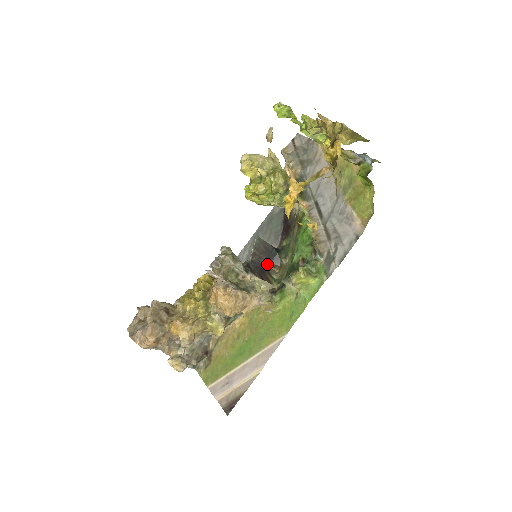
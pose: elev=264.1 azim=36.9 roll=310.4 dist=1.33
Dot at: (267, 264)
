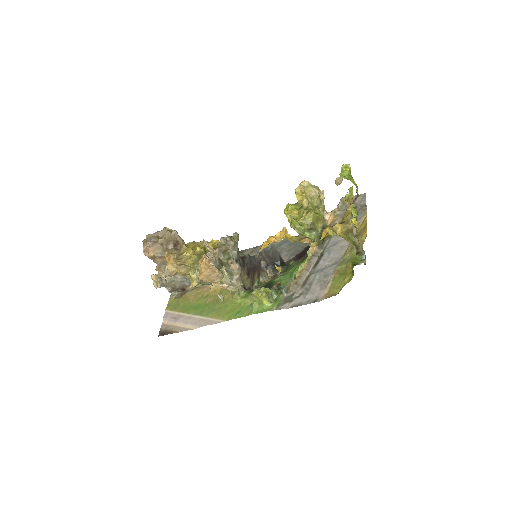
Dot at: (267, 267)
